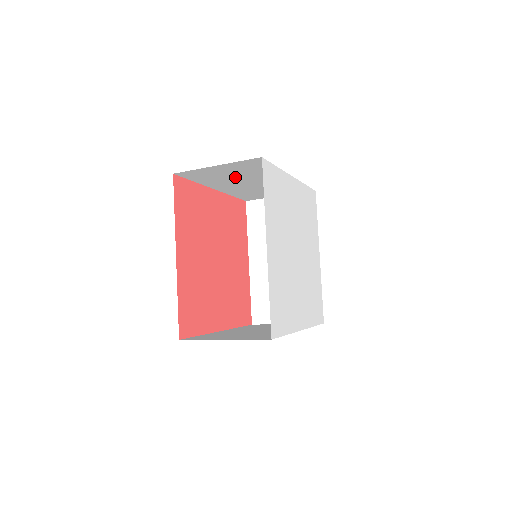
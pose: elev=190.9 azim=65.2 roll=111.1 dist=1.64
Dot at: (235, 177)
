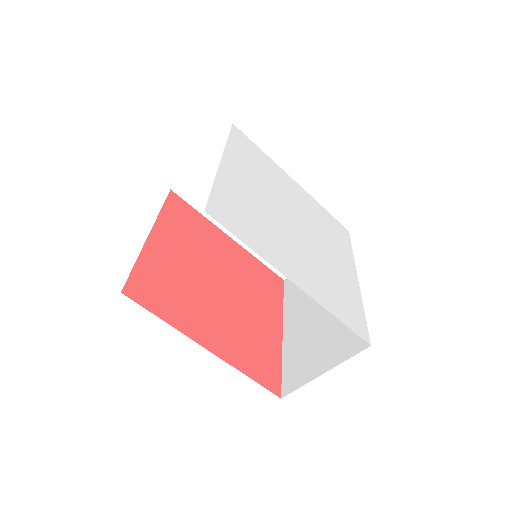
Dot at: occluded
